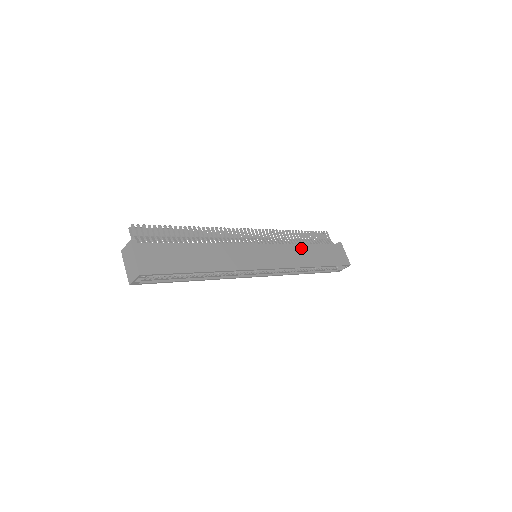
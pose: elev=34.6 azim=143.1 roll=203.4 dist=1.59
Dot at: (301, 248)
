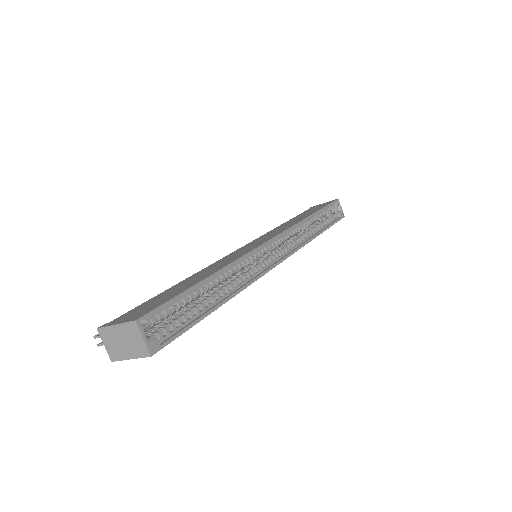
Dot at: occluded
